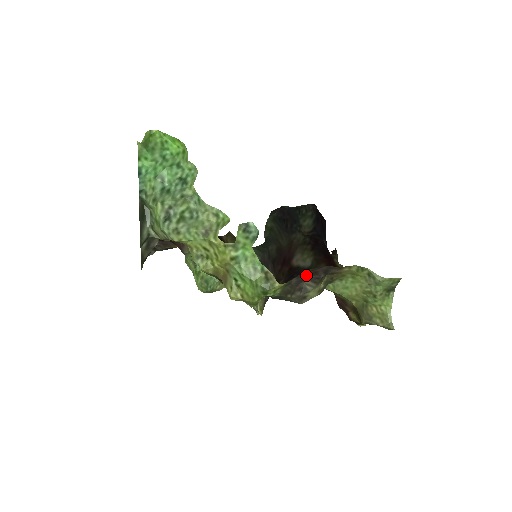
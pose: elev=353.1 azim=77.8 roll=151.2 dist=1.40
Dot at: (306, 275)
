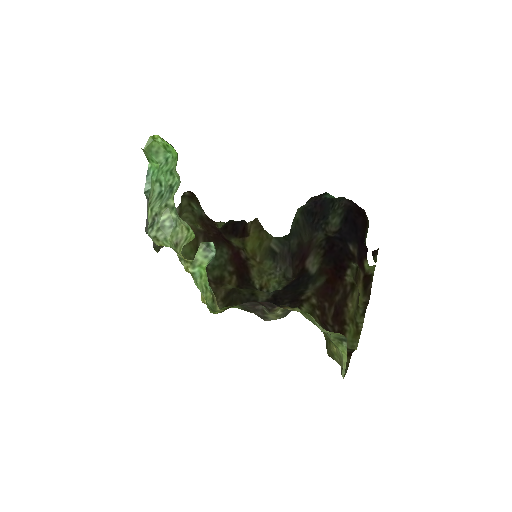
Dot at: (257, 302)
